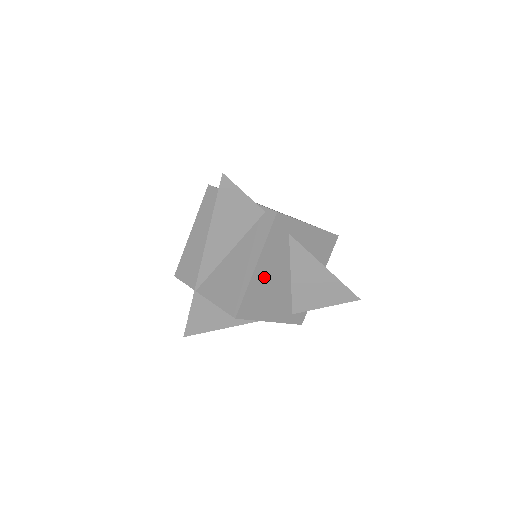
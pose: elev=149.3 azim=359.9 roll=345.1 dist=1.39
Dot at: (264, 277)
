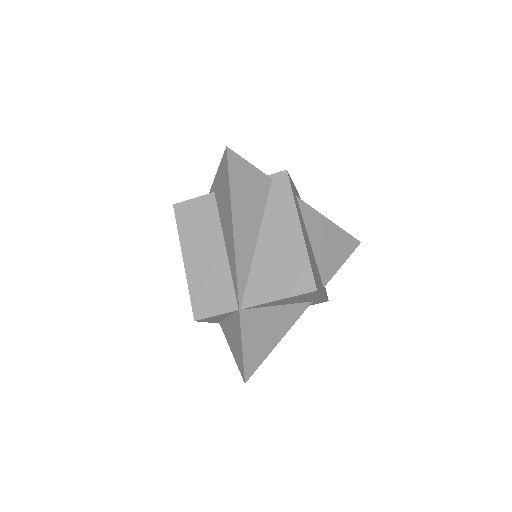
Dot at: (306, 242)
